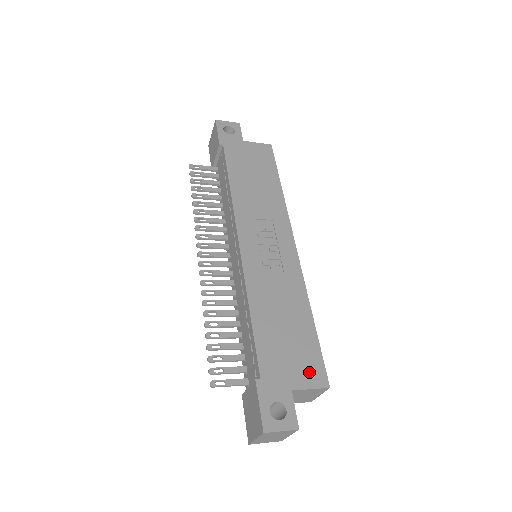
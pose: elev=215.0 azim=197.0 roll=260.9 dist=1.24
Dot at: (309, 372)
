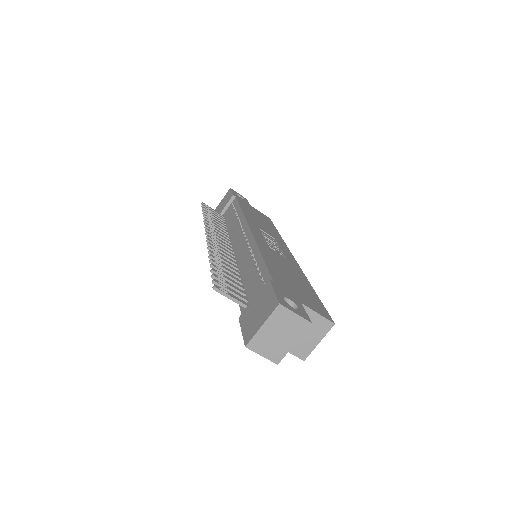
Dot at: (315, 306)
